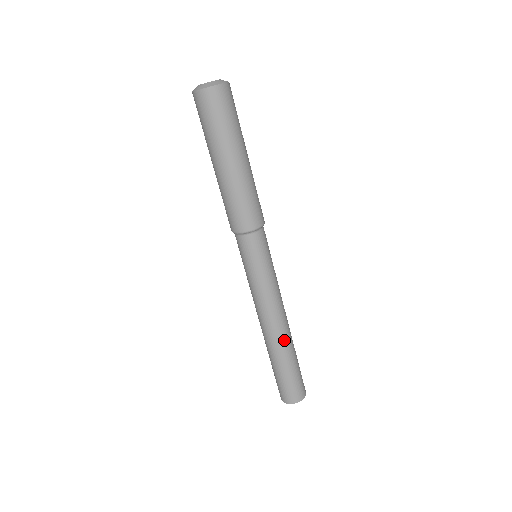
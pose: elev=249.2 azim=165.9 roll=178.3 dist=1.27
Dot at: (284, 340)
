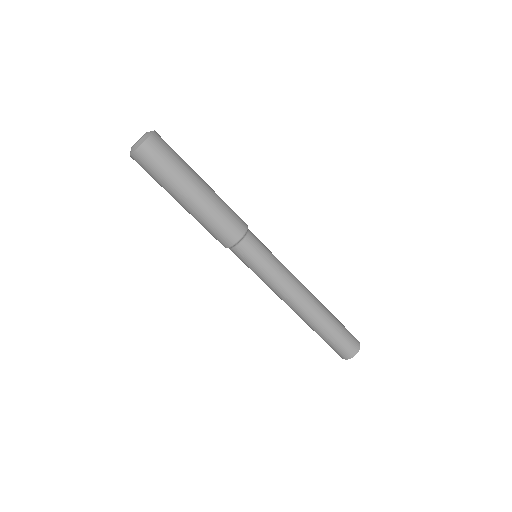
Dot at: (317, 311)
